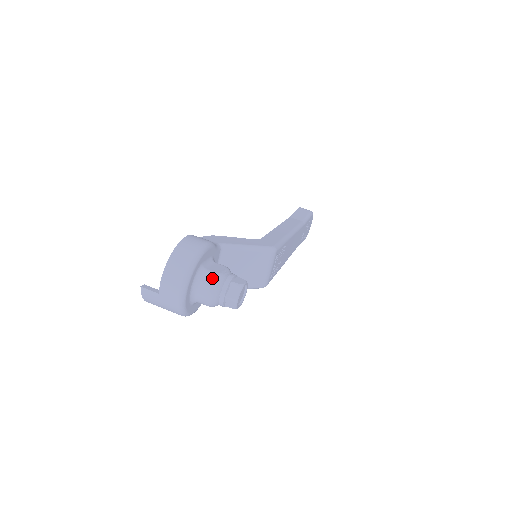
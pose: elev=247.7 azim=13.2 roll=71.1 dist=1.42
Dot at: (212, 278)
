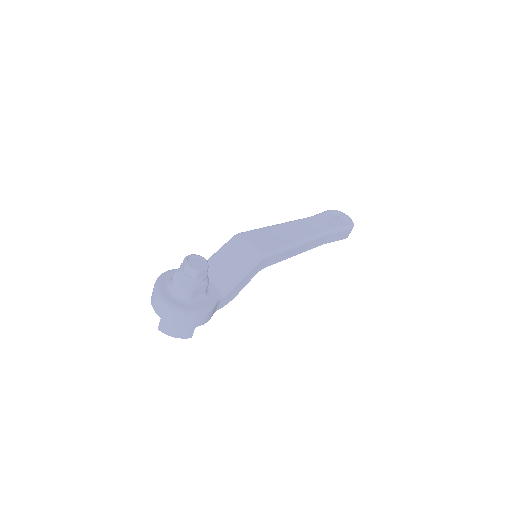
Dot at: (173, 276)
